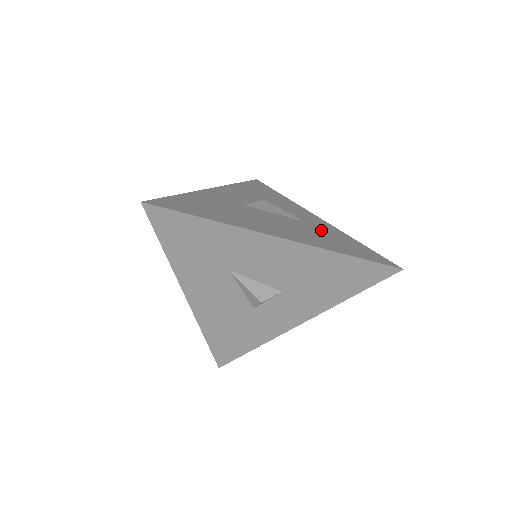
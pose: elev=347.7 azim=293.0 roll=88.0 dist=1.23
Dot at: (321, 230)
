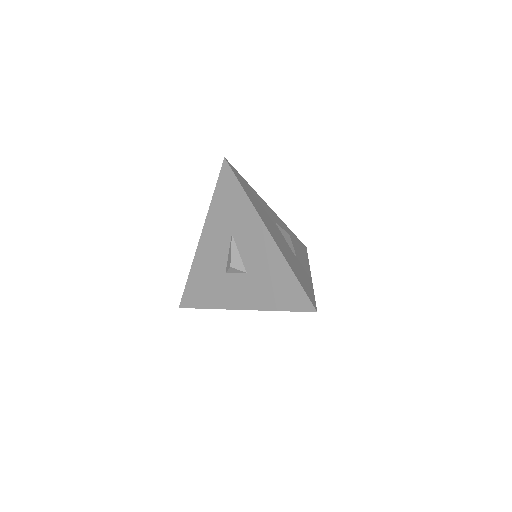
Dot at: (300, 267)
